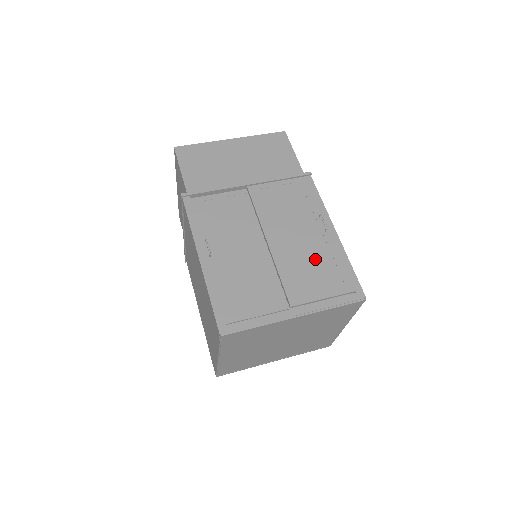
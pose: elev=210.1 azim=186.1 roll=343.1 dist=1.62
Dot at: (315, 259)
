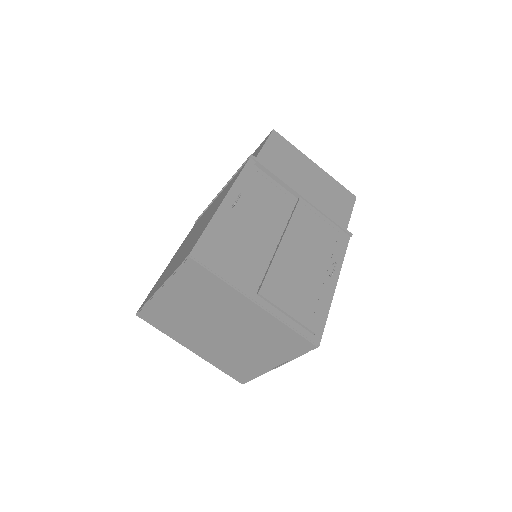
Dot at: (305, 284)
